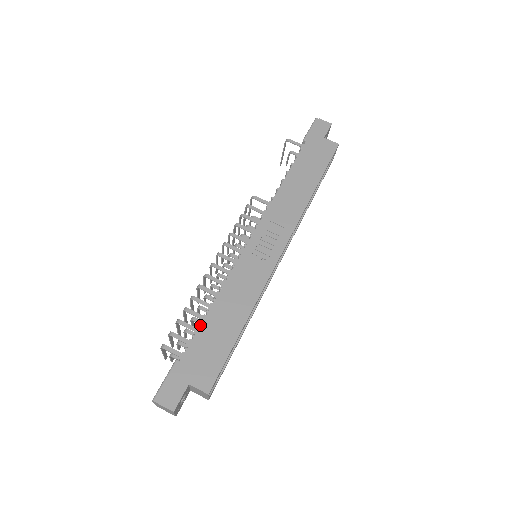
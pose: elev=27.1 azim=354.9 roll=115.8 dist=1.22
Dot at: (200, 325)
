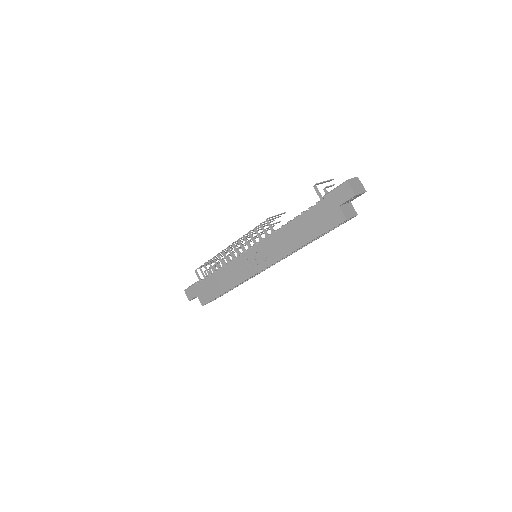
Dot at: (209, 276)
